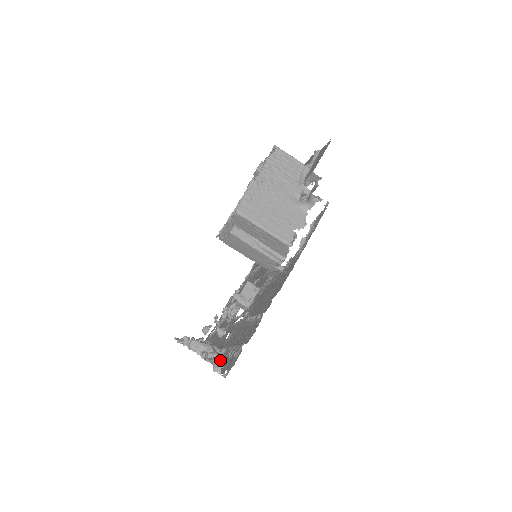
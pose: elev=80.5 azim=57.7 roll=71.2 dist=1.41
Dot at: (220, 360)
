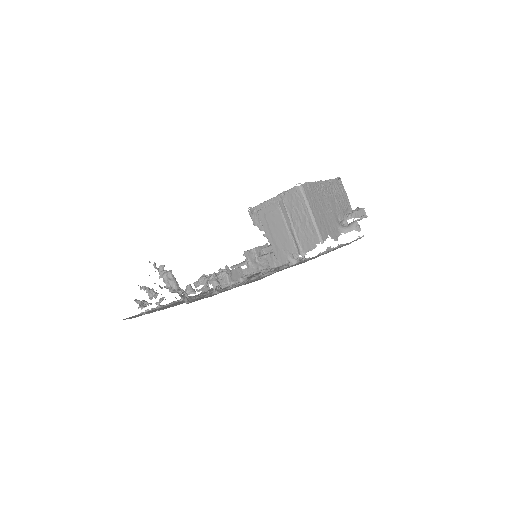
Dot at: (190, 301)
